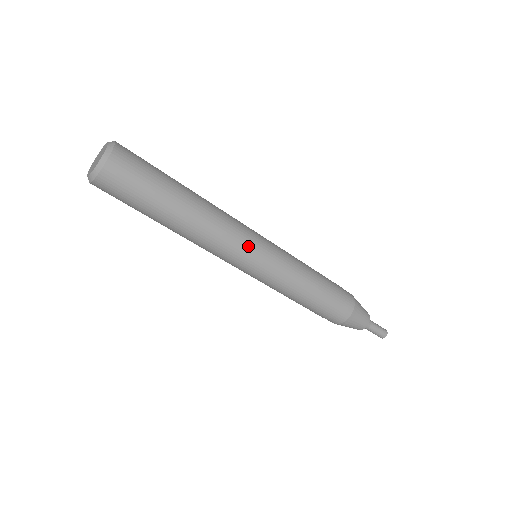
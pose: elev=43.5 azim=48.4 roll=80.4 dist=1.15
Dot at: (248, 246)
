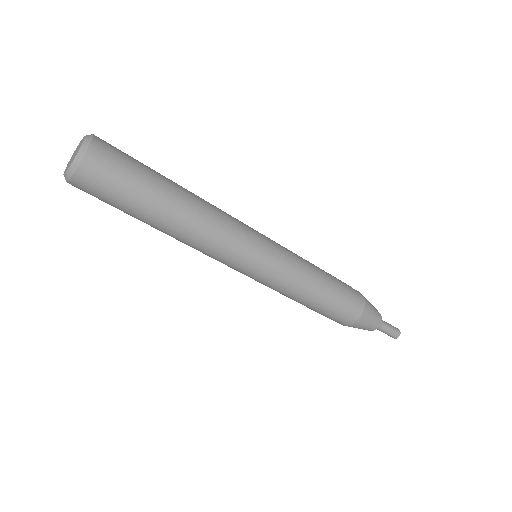
Dot at: (247, 245)
